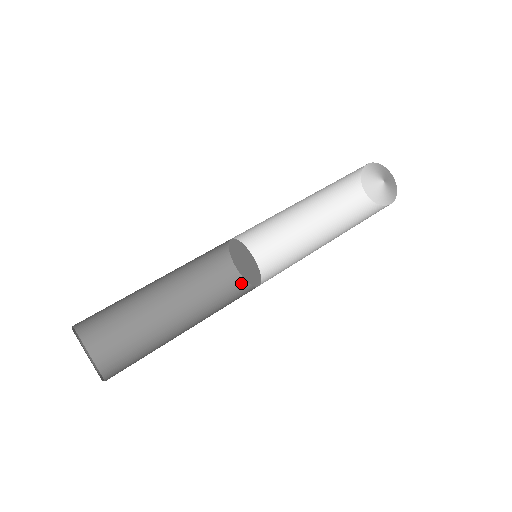
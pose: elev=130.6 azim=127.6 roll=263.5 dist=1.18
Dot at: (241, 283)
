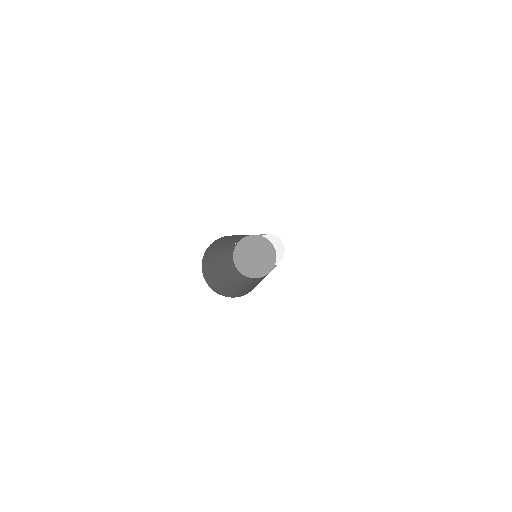
Dot at: occluded
